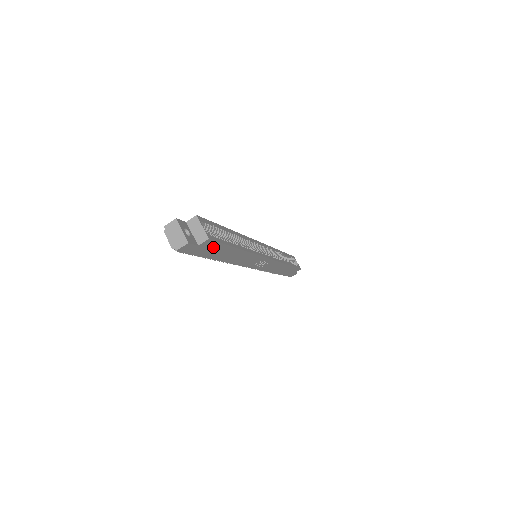
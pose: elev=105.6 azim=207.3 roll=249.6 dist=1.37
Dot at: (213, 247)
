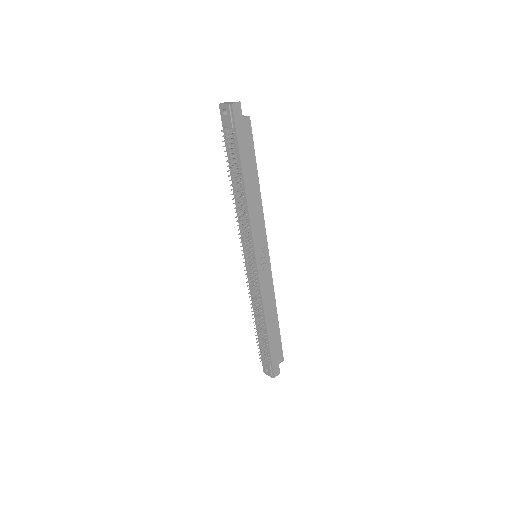
Dot at: (248, 140)
